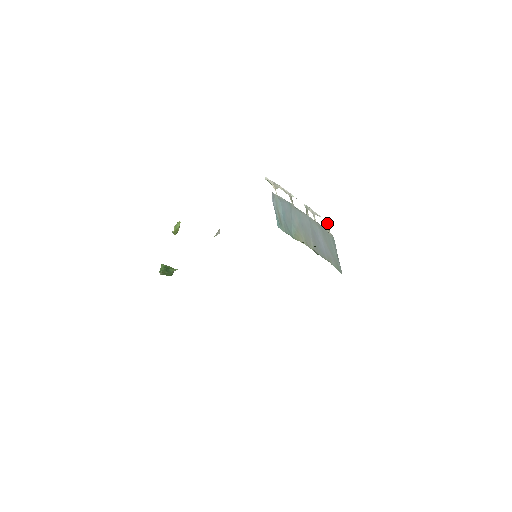
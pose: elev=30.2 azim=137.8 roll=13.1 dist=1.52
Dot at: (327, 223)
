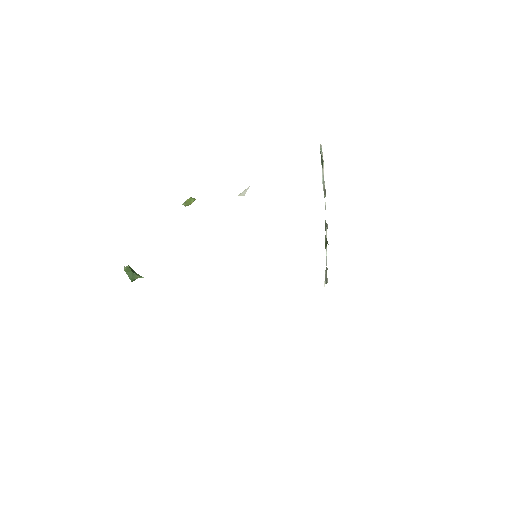
Dot at: occluded
